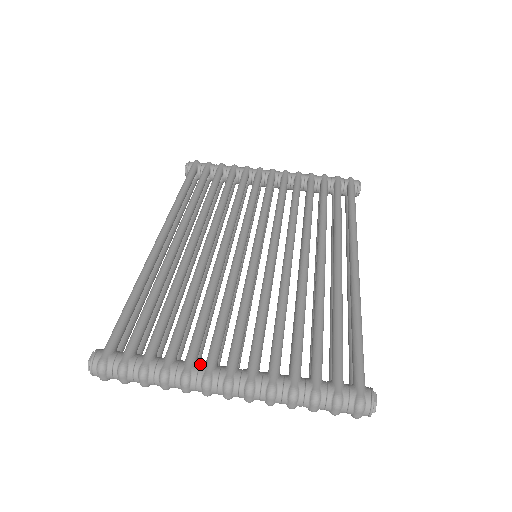
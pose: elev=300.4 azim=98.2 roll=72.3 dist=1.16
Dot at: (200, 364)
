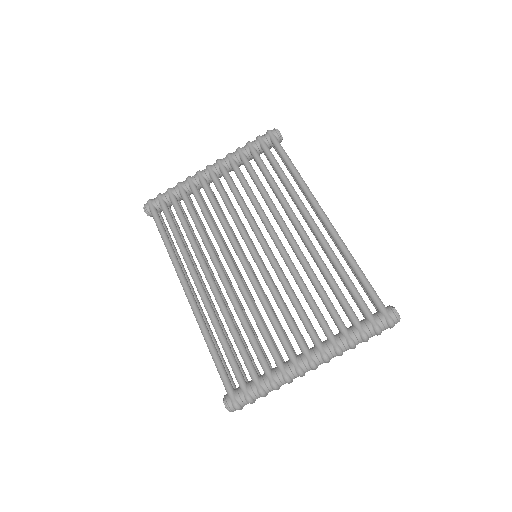
Dot at: (288, 364)
